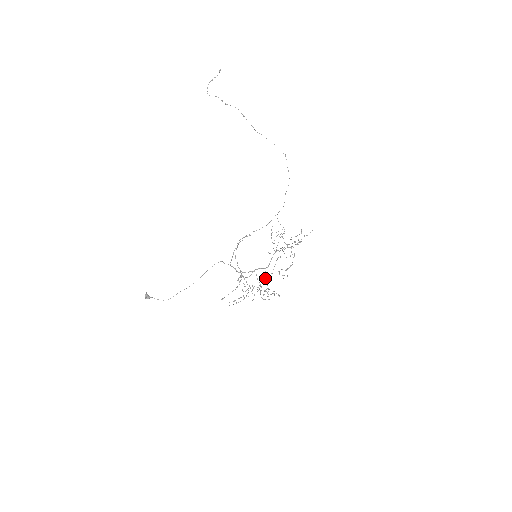
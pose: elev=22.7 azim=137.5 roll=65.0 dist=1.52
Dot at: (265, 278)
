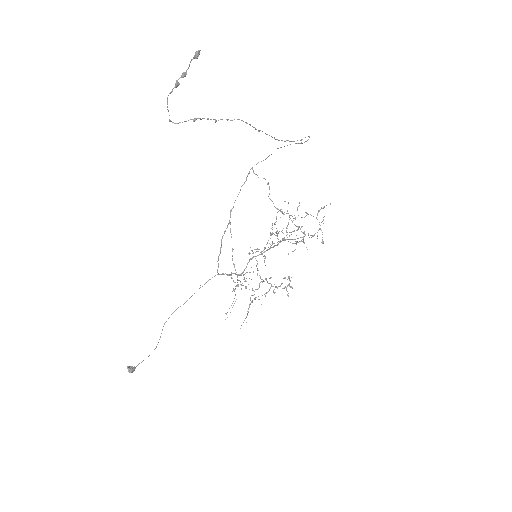
Dot at: occluded
